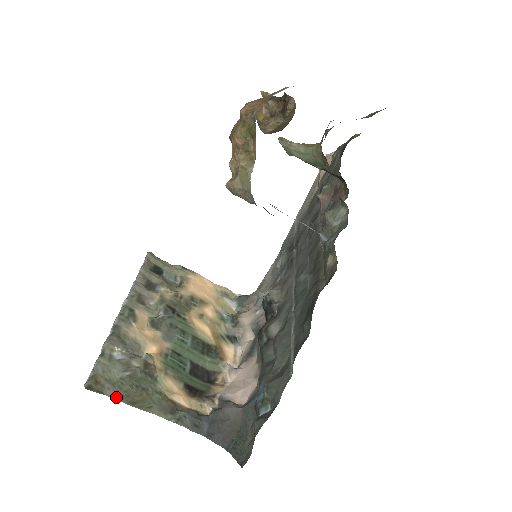
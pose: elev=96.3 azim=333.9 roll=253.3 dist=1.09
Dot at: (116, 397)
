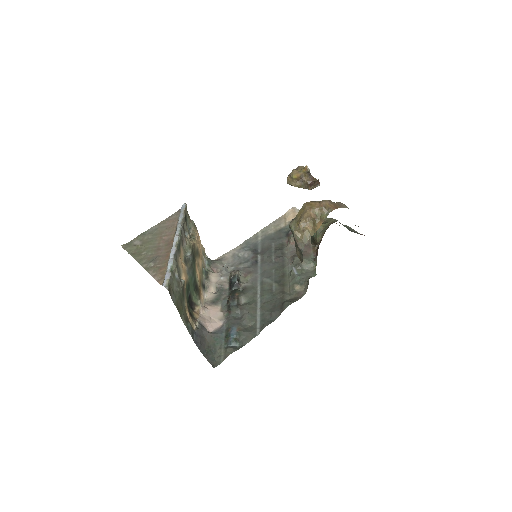
Dot at: (174, 302)
